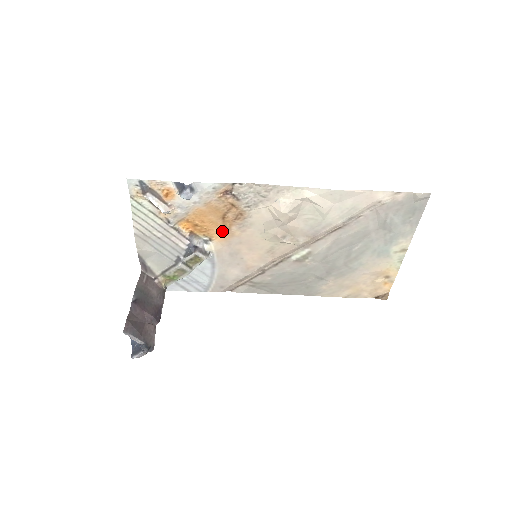
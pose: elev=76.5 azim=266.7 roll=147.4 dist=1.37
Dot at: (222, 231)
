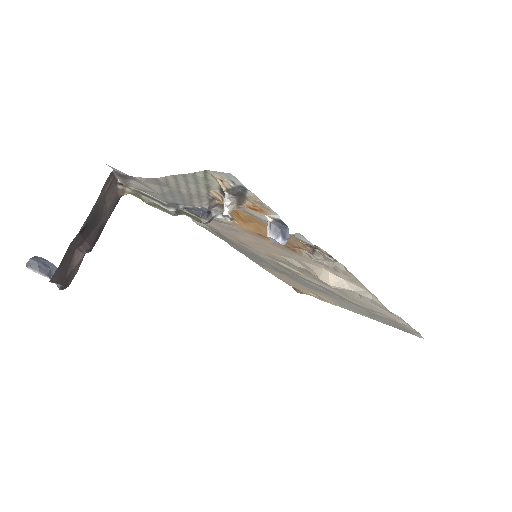
Dot at: (255, 232)
